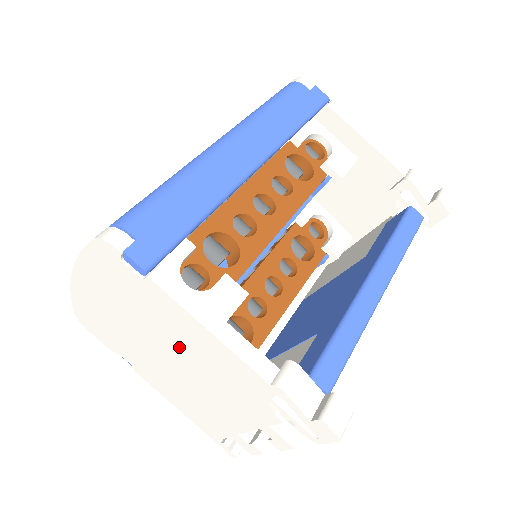
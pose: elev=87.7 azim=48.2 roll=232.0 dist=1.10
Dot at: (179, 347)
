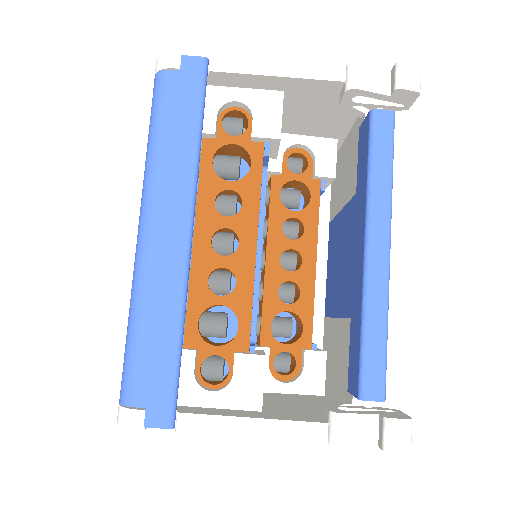
Dot at: occluded
